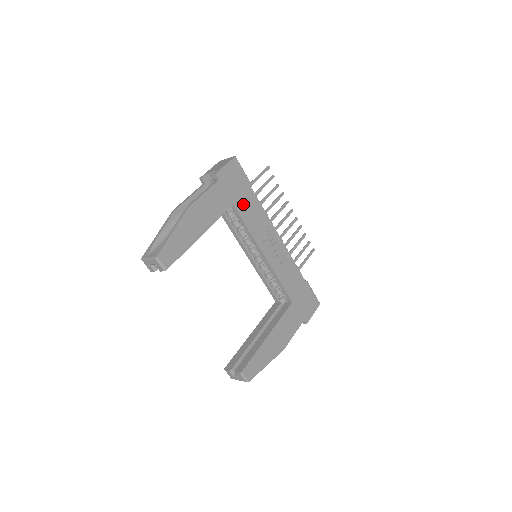
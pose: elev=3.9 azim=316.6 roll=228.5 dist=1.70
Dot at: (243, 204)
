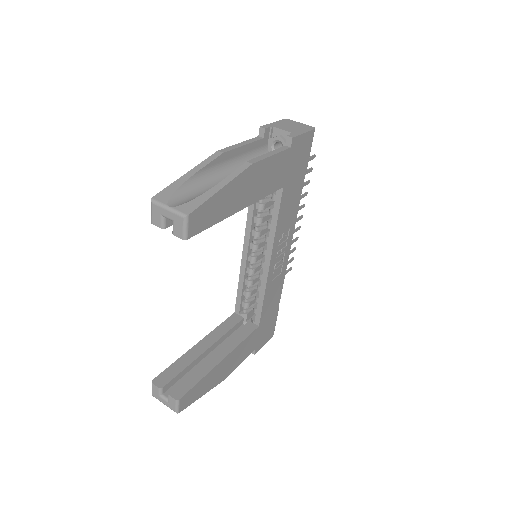
Dot at: (290, 191)
